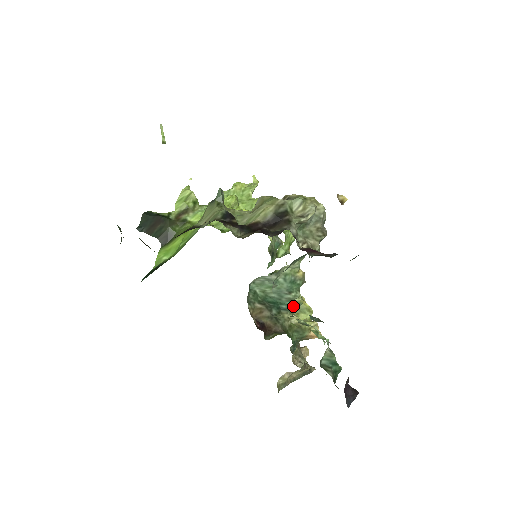
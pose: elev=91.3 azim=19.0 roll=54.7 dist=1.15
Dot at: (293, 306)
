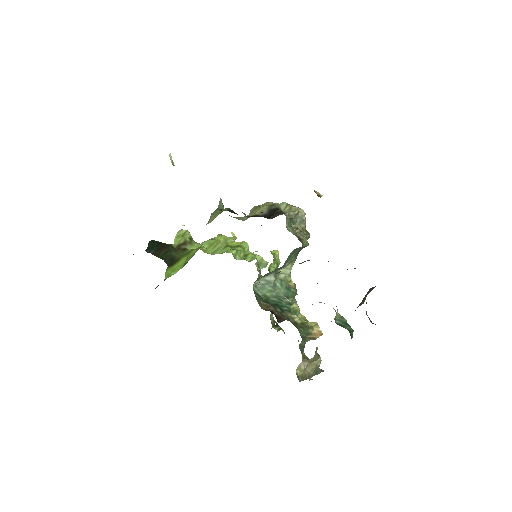
Dot at: occluded
